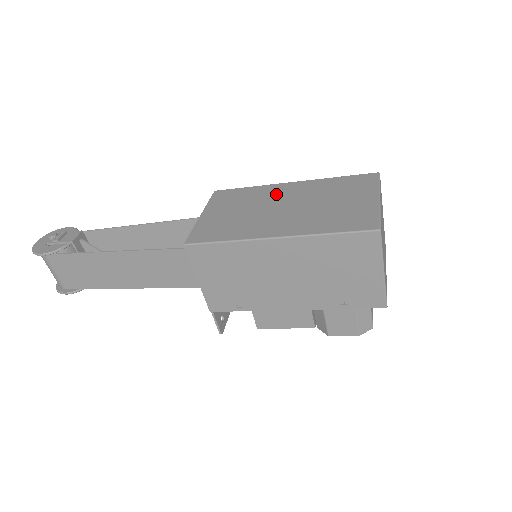
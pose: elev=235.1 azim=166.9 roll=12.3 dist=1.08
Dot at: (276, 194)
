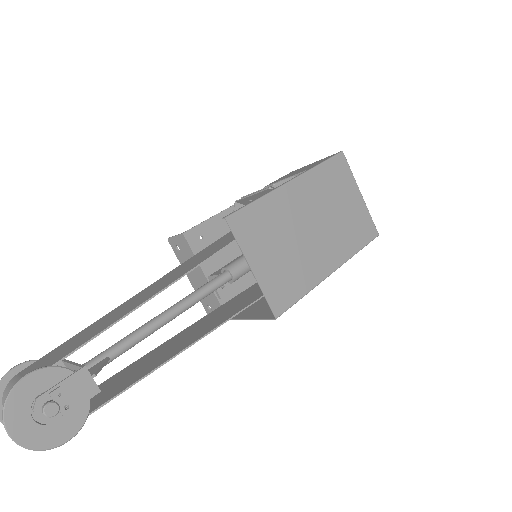
Dot at: (293, 208)
